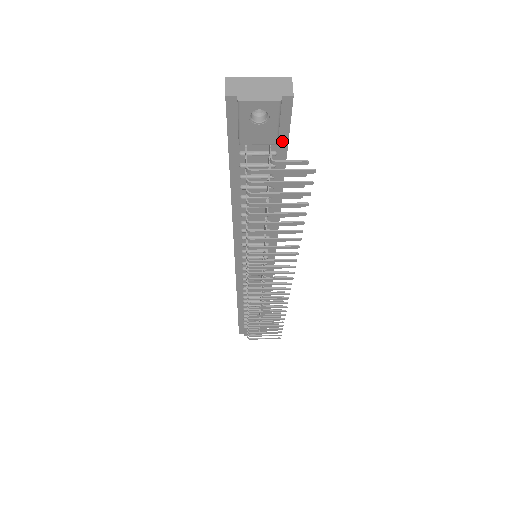
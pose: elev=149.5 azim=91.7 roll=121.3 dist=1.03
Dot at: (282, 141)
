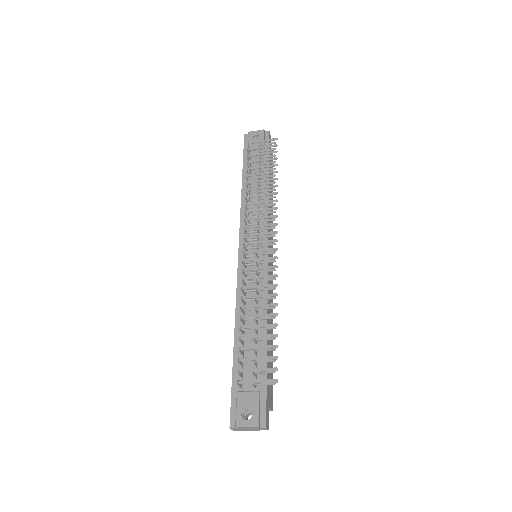
Dot at: occluded
